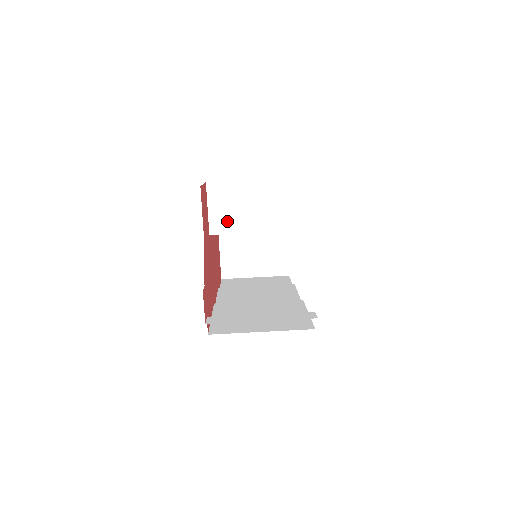
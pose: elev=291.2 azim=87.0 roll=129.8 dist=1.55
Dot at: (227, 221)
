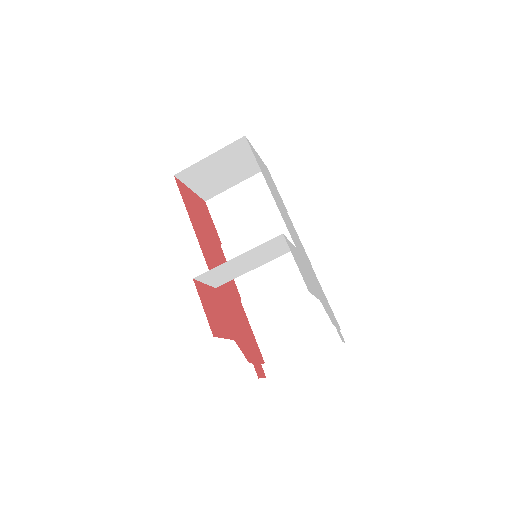
Dot at: (226, 278)
